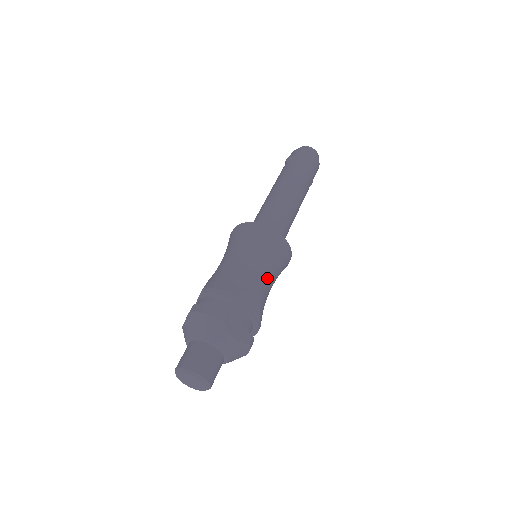
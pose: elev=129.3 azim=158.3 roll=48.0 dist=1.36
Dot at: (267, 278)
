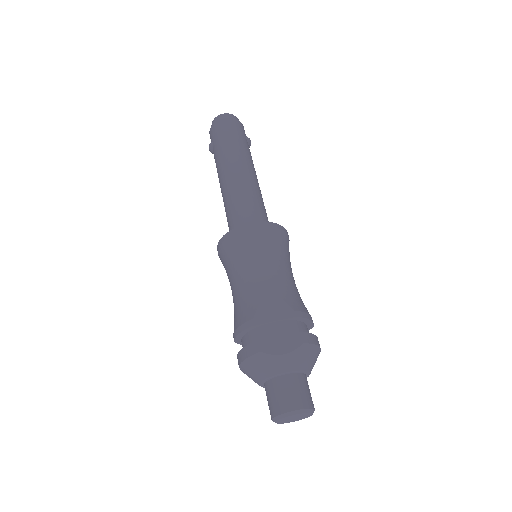
Dot at: (270, 271)
